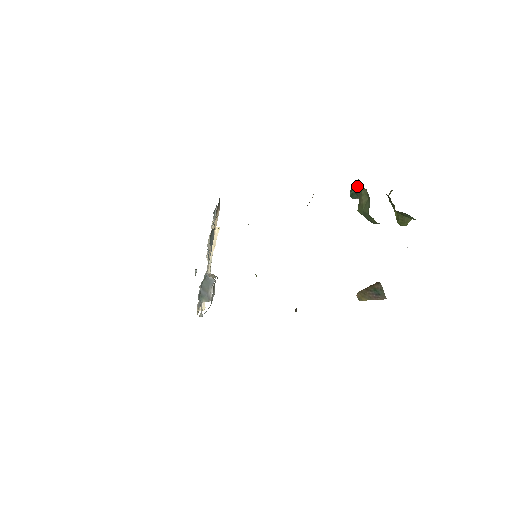
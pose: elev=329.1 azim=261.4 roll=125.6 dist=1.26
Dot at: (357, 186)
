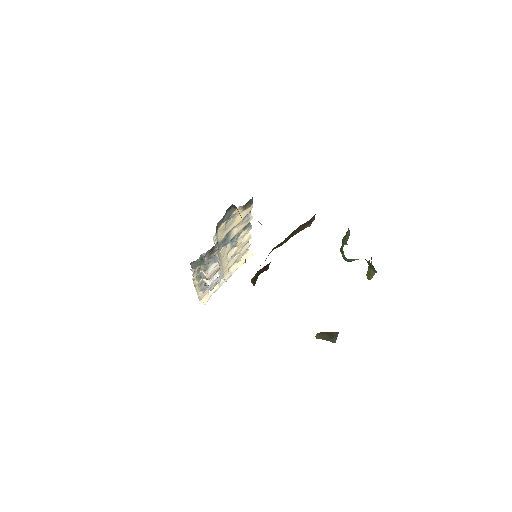
Dot at: occluded
